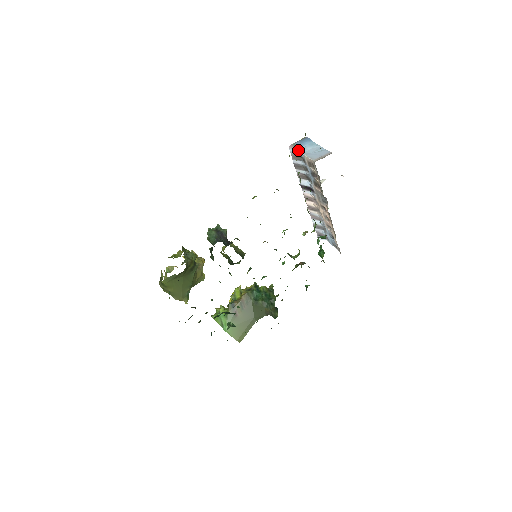
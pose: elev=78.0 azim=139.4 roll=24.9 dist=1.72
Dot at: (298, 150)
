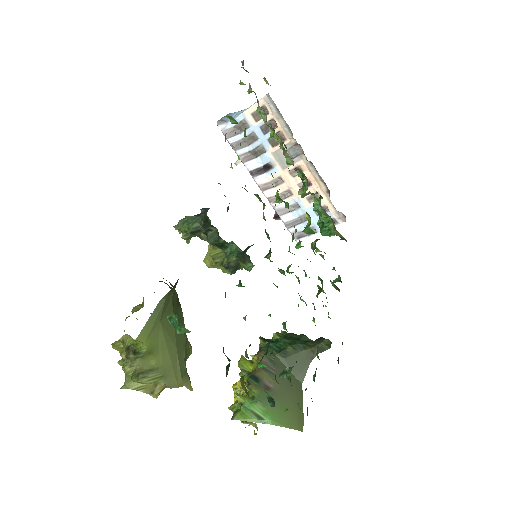
Dot at: occluded
